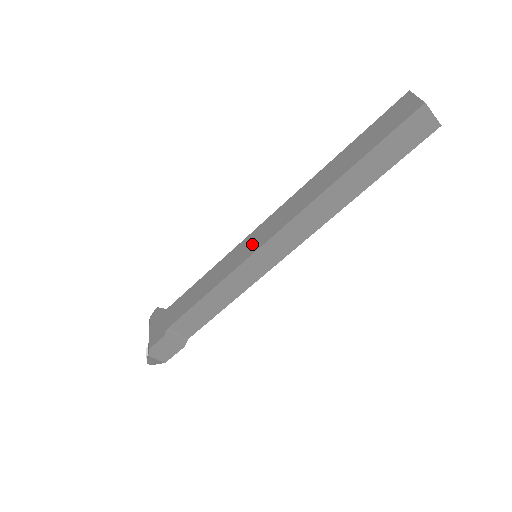
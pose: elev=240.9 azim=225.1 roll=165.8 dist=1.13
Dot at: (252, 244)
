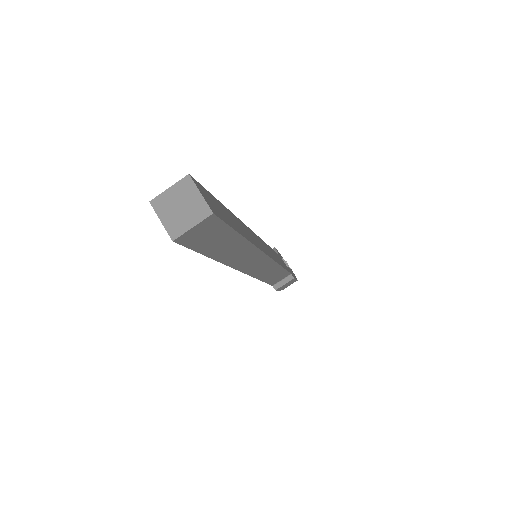
Dot at: occluded
